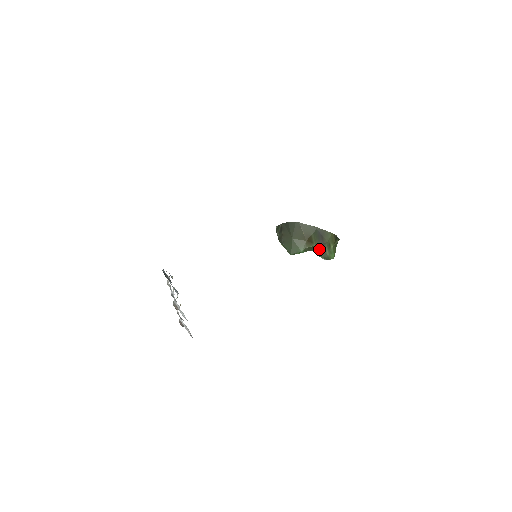
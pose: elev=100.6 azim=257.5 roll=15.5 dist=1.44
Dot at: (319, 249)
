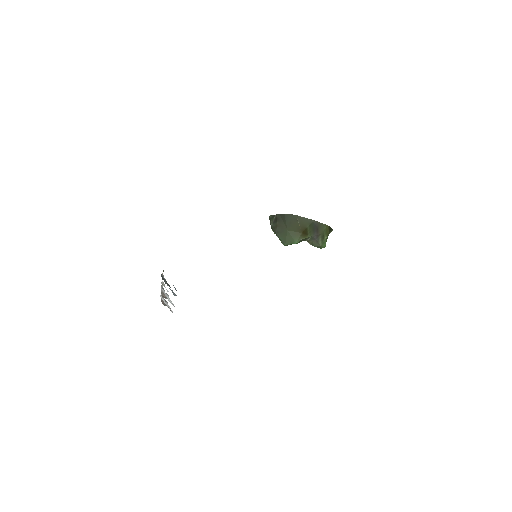
Dot at: (312, 239)
